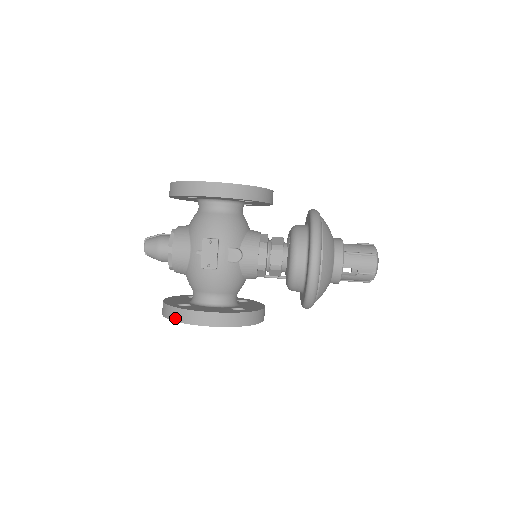
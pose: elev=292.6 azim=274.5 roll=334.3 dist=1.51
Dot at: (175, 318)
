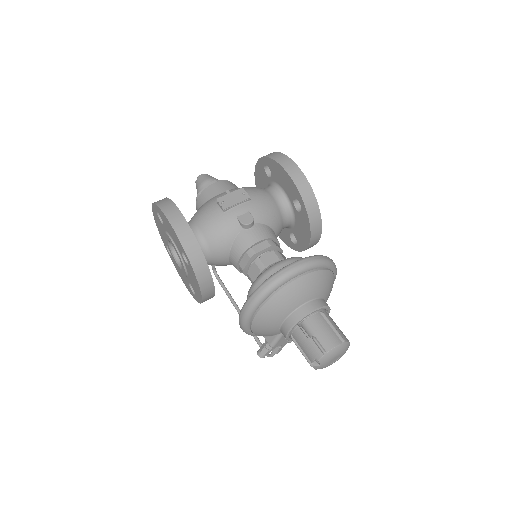
Dot at: (158, 202)
